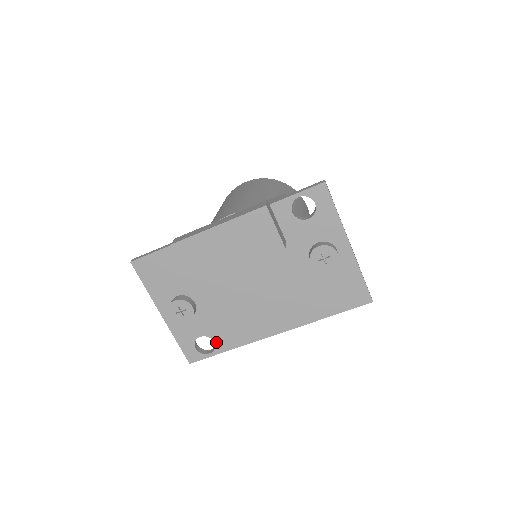
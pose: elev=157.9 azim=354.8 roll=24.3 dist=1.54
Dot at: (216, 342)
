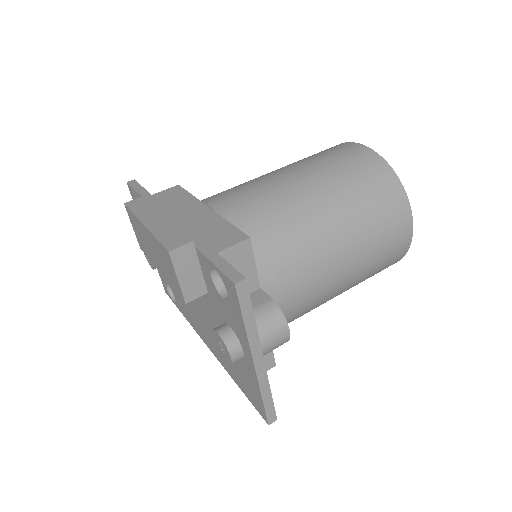
Dot at: (176, 300)
